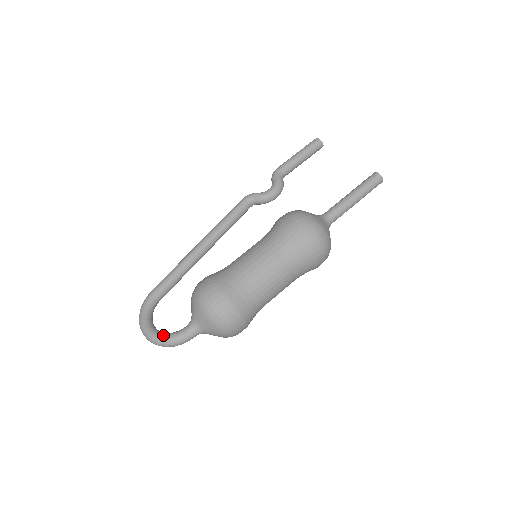
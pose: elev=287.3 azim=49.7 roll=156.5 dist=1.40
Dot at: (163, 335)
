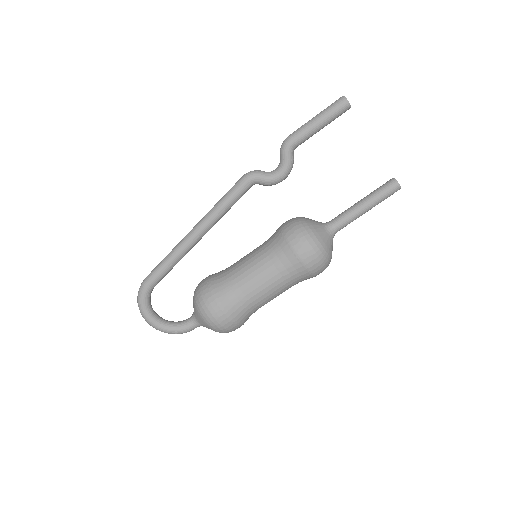
Dot at: (168, 329)
